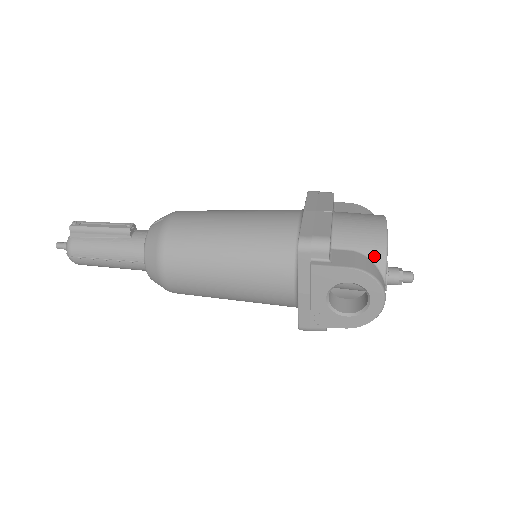
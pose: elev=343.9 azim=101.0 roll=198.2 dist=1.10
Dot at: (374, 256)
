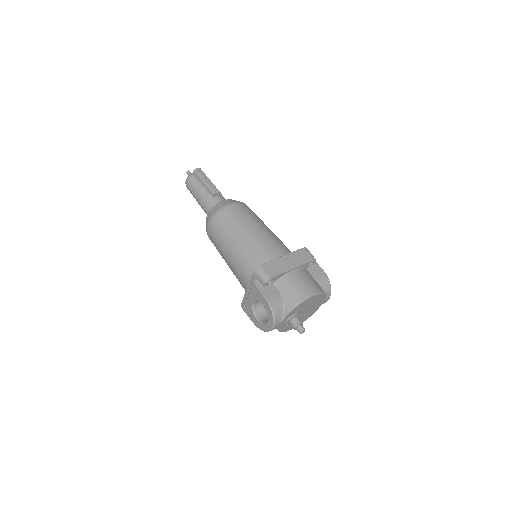
Dot at: (287, 305)
